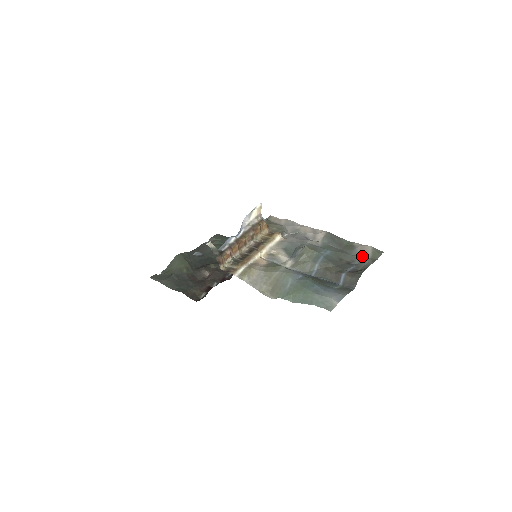
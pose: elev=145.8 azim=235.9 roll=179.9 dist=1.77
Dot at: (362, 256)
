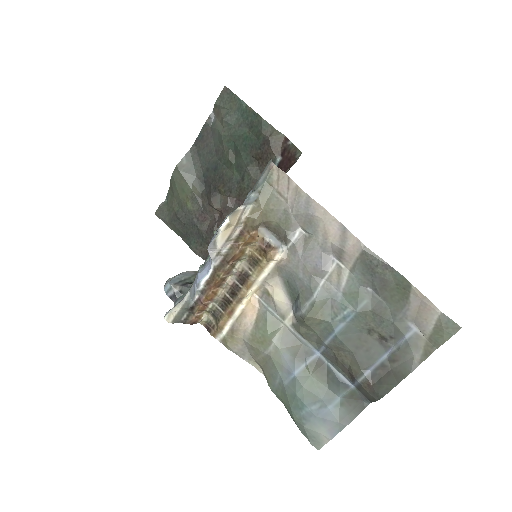
Dot at: (412, 331)
